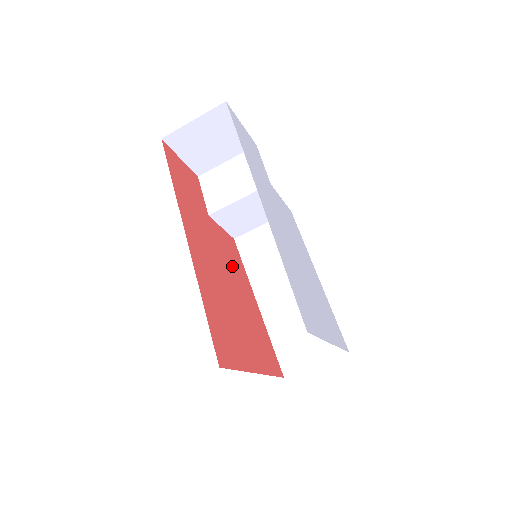
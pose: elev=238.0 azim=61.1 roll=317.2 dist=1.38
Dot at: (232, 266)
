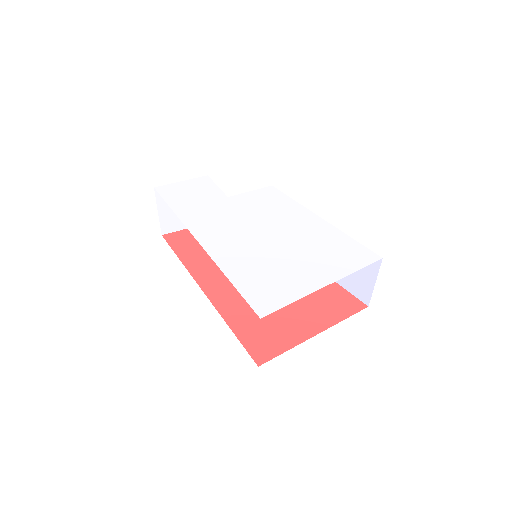
Dot at: occluded
